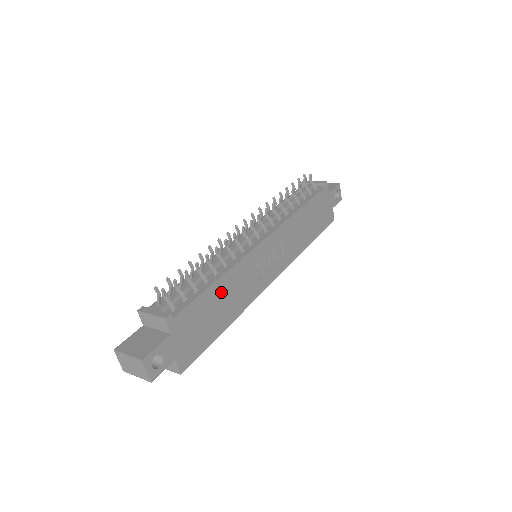
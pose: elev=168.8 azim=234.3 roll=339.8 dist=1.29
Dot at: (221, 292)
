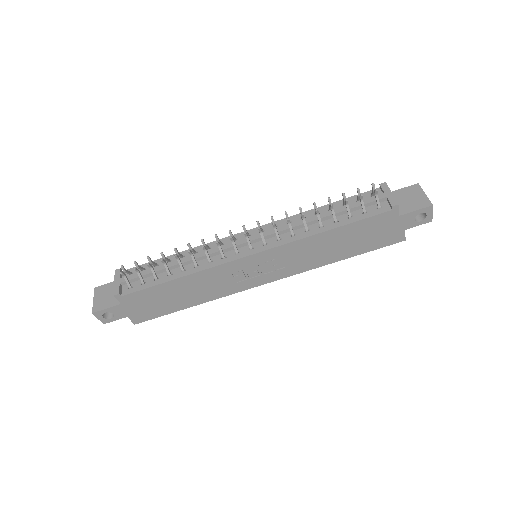
Dot at: (182, 286)
